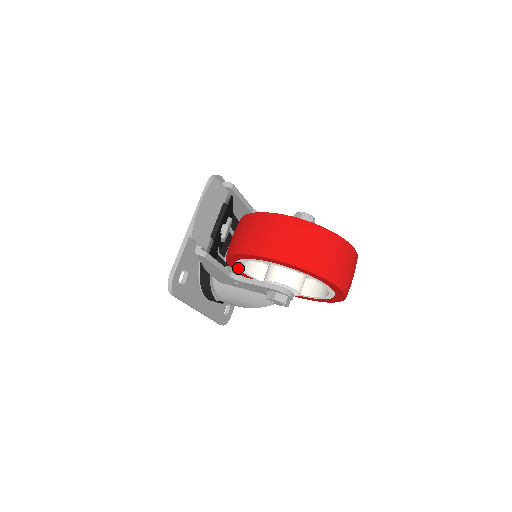
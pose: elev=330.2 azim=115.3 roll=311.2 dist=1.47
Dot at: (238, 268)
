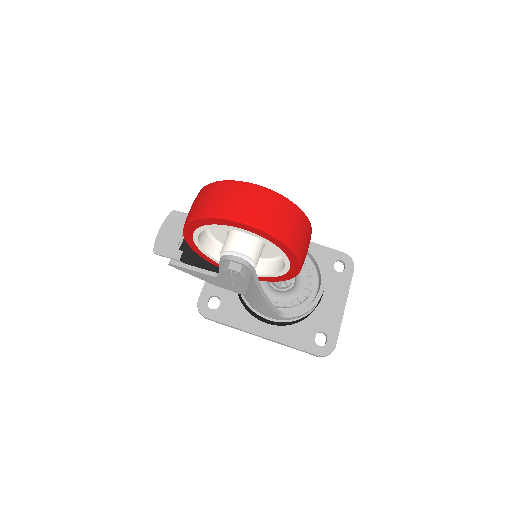
Dot at: occluded
